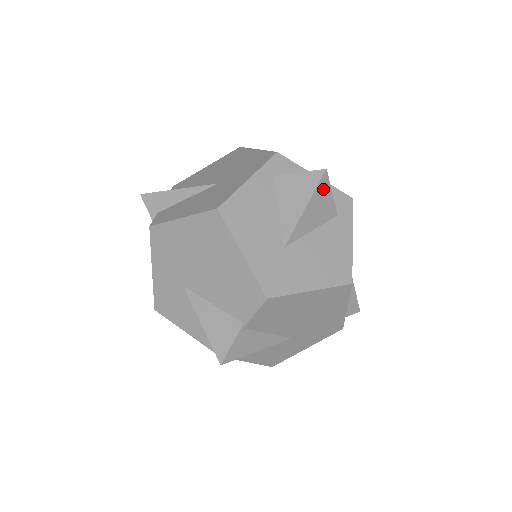
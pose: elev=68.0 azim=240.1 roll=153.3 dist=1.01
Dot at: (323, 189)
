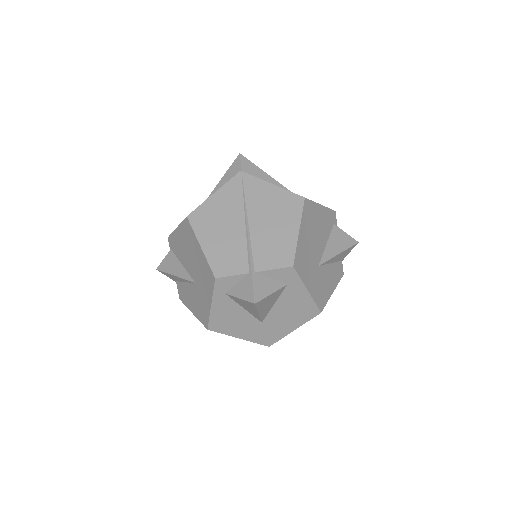
Dot at: (262, 302)
